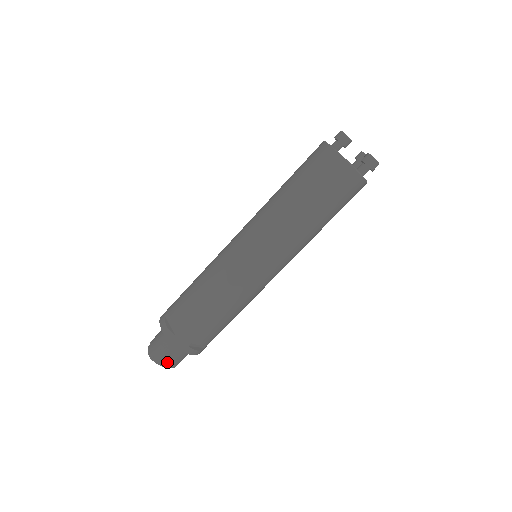
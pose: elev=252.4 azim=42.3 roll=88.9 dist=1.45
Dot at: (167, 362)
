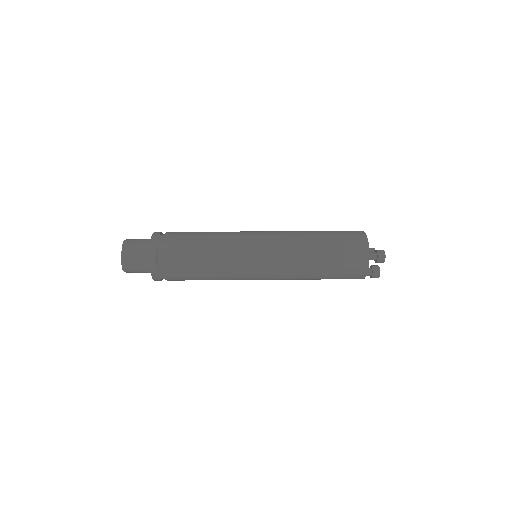
Dot at: (128, 251)
